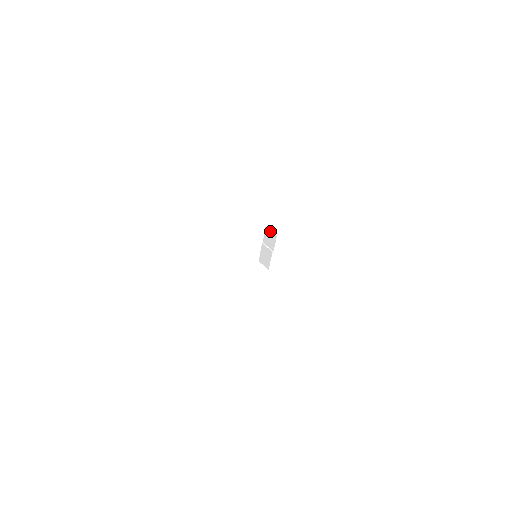
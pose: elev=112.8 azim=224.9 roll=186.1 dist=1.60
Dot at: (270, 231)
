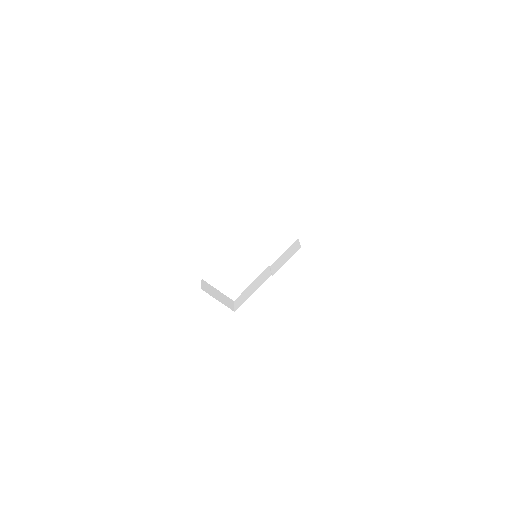
Dot at: (298, 243)
